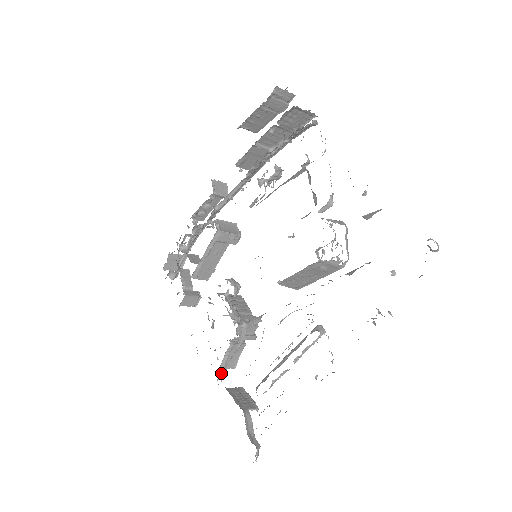
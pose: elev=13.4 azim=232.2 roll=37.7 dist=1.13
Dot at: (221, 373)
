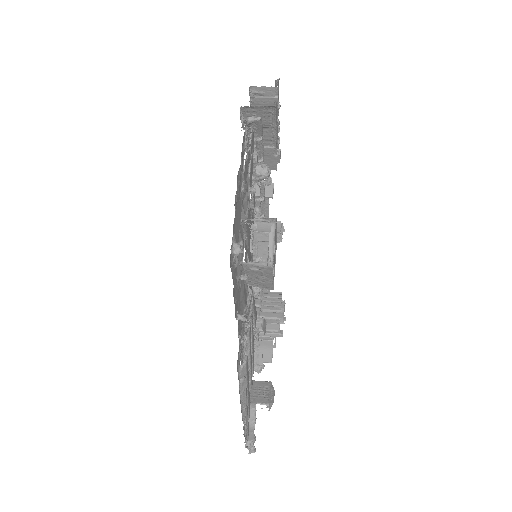
Dot at: (258, 366)
